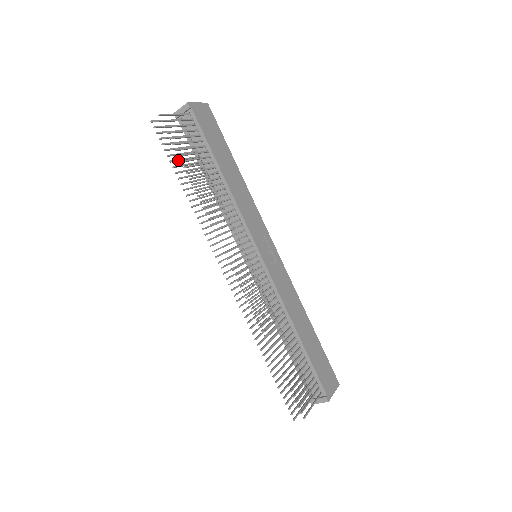
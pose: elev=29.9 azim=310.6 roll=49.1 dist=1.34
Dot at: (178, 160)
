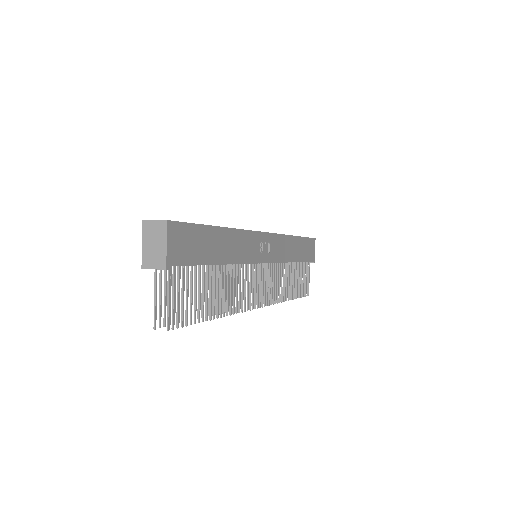
Dot at: occluded
